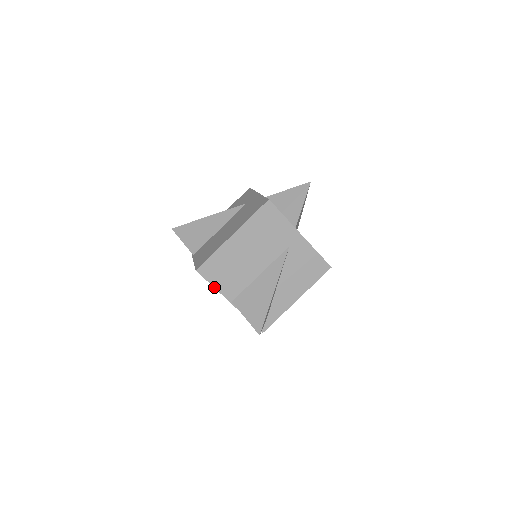
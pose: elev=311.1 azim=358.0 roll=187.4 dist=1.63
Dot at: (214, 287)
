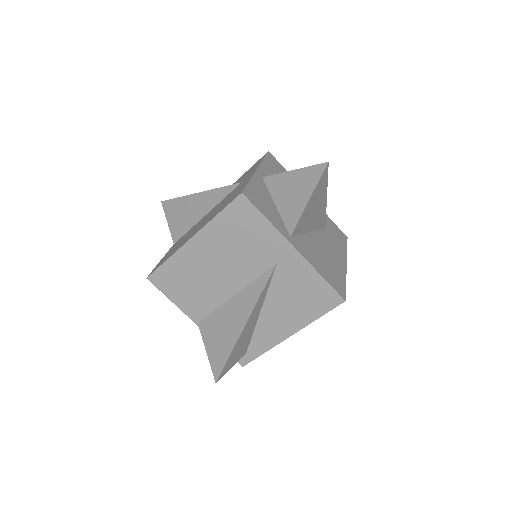
Dot at: (172, 302)
